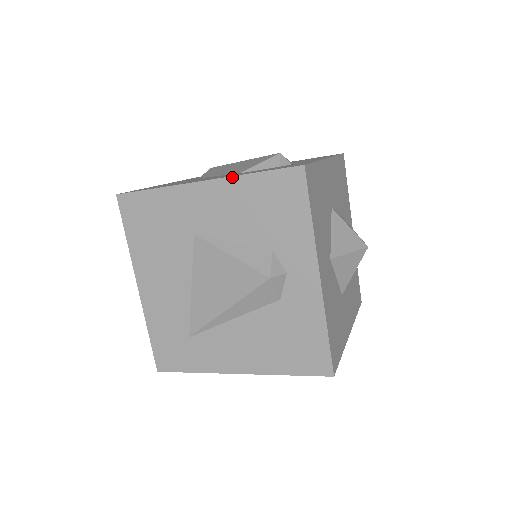
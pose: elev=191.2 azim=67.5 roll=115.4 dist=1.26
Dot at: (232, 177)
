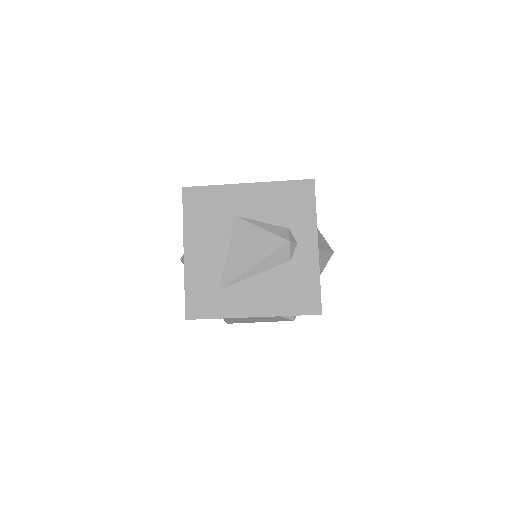
Dot at: (268, 182)
